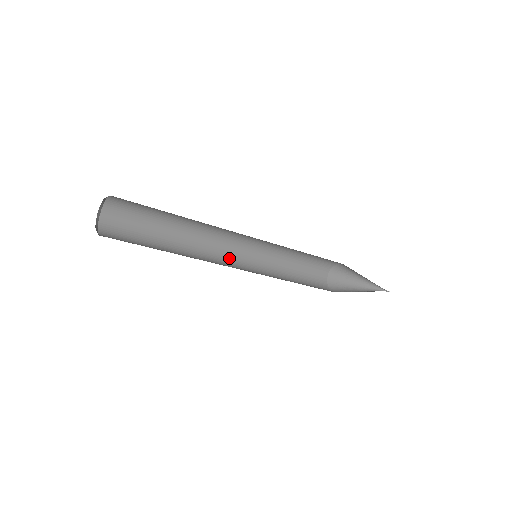
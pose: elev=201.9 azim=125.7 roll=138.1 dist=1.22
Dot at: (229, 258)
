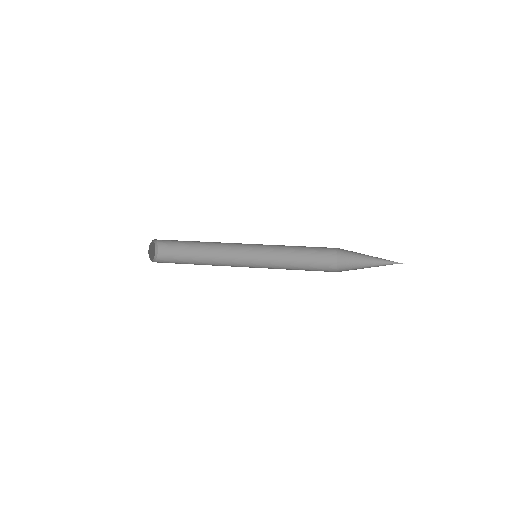
Dot at: (243, 256)
